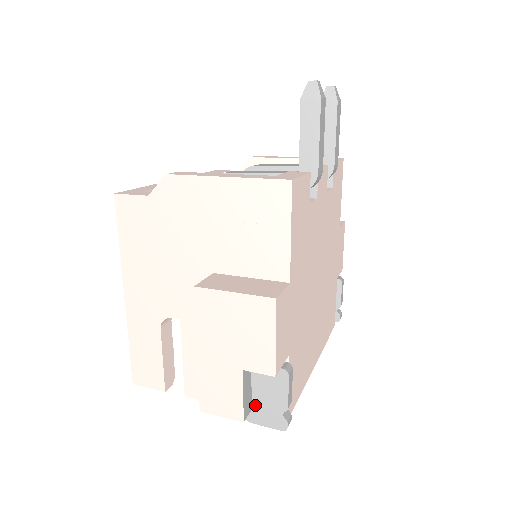
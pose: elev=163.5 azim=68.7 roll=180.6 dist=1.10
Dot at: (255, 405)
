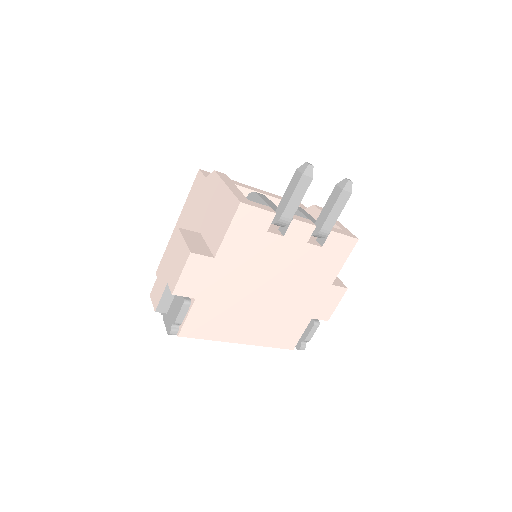
Dot at: (169, 312)
